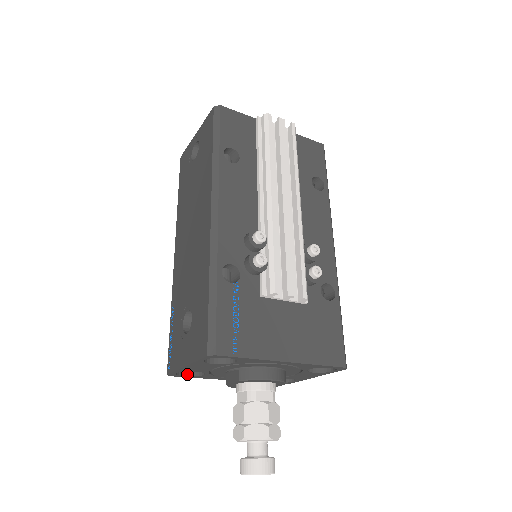
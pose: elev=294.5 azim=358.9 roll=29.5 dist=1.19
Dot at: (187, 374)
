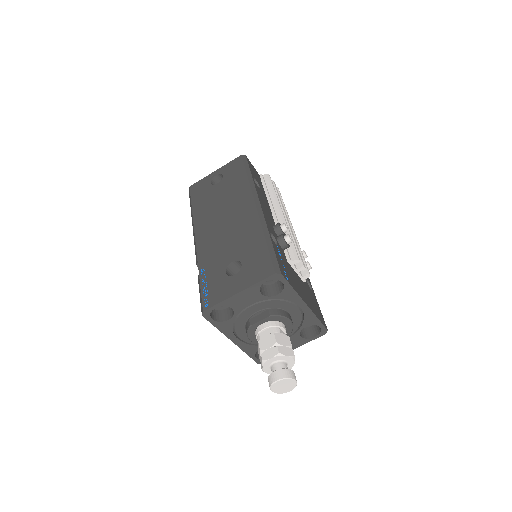
Dot at: (213, 318)
